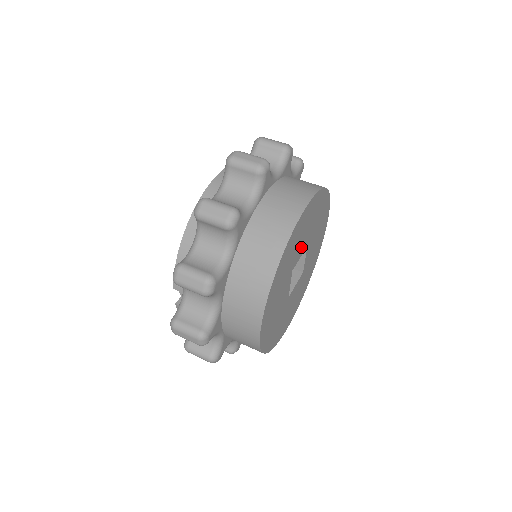
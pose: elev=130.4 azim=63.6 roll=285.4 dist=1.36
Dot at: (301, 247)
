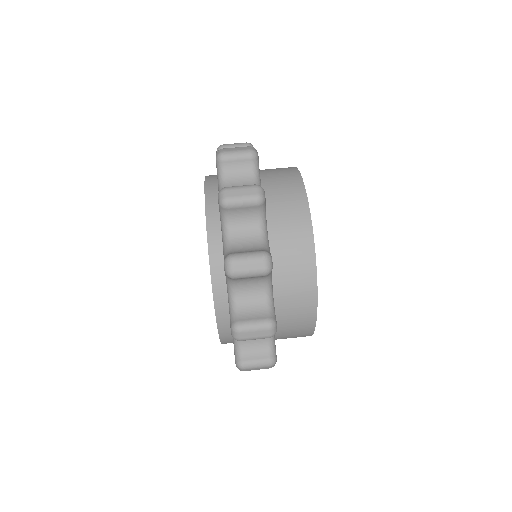
Dot at: occluded
